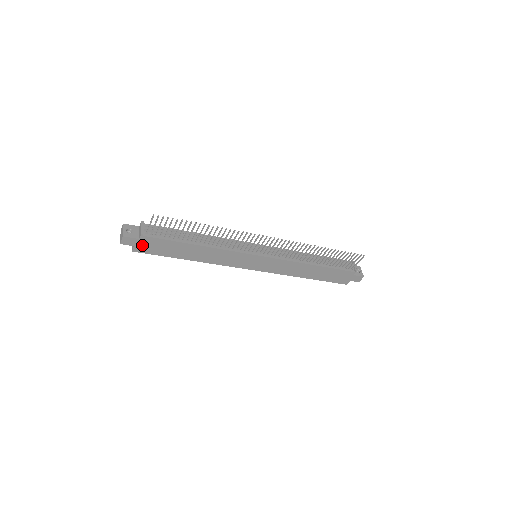
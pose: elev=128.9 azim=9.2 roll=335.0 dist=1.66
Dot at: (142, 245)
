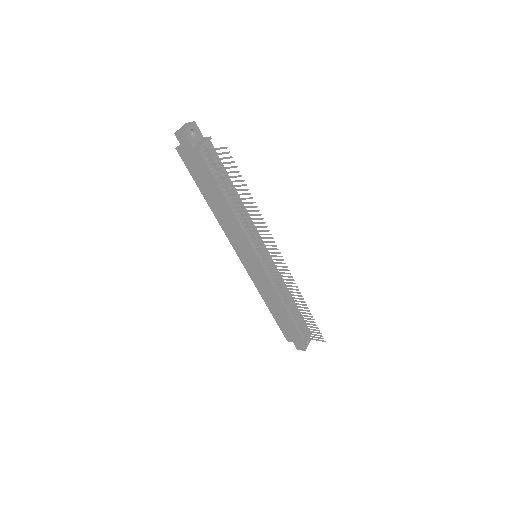
Dot at: (189, 154)
